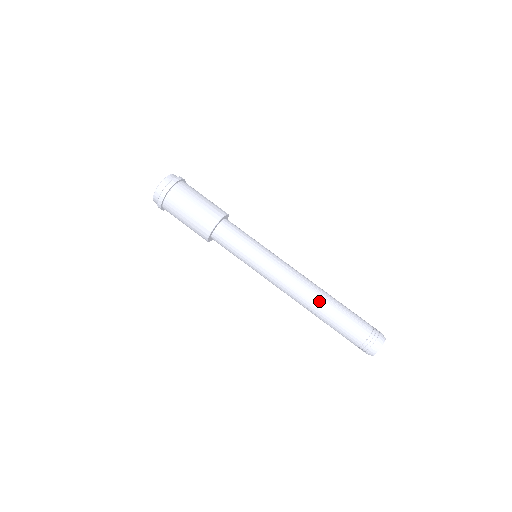
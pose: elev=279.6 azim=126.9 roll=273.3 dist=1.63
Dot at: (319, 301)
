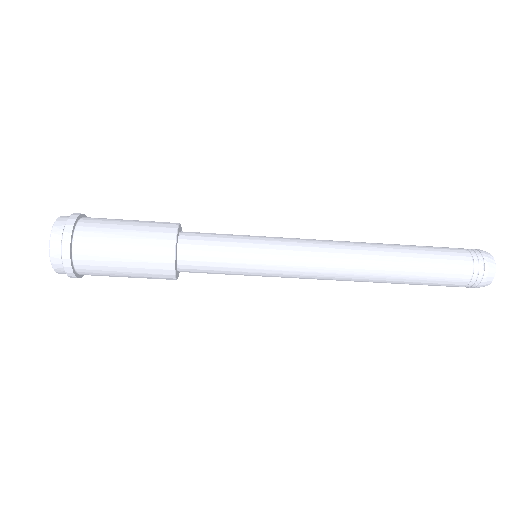
Dot at: (380, 276)
